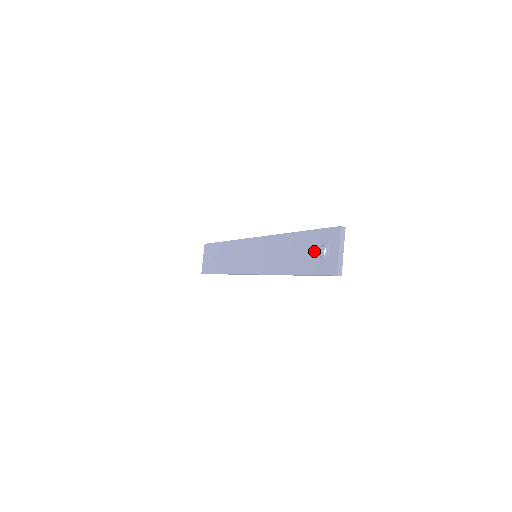
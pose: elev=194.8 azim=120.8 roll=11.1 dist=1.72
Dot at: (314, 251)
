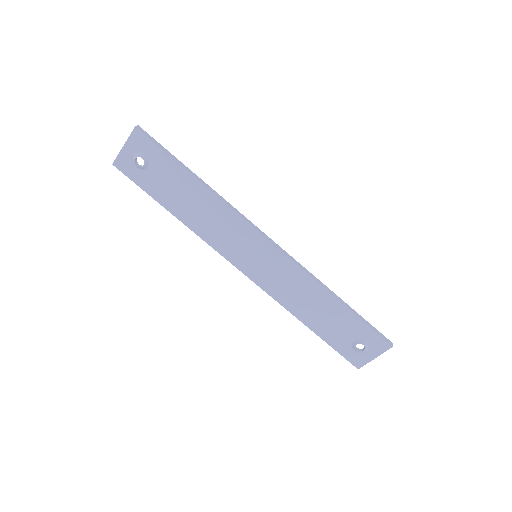
Dot at: (349, 335)
